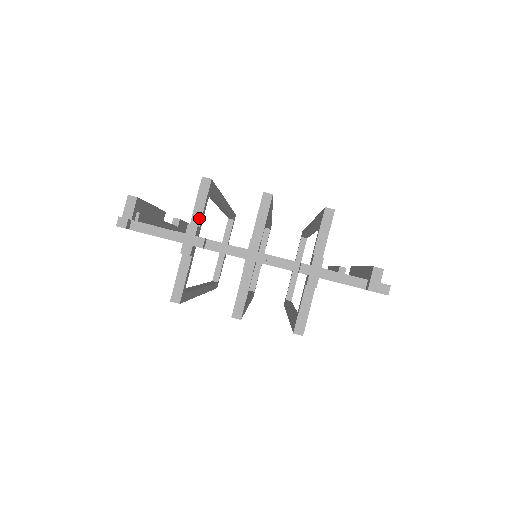
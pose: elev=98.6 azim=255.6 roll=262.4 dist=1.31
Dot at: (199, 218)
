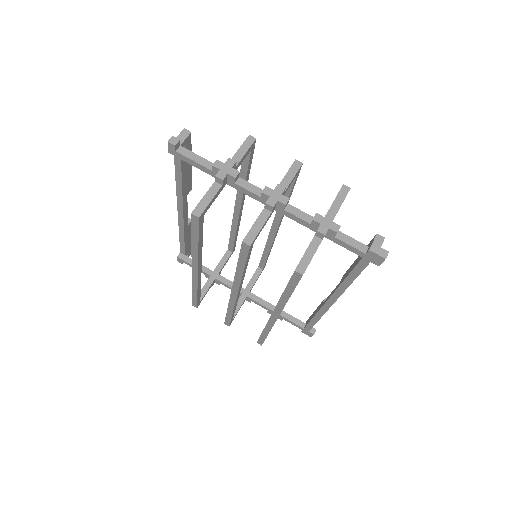
Dot at: (238, 161)
